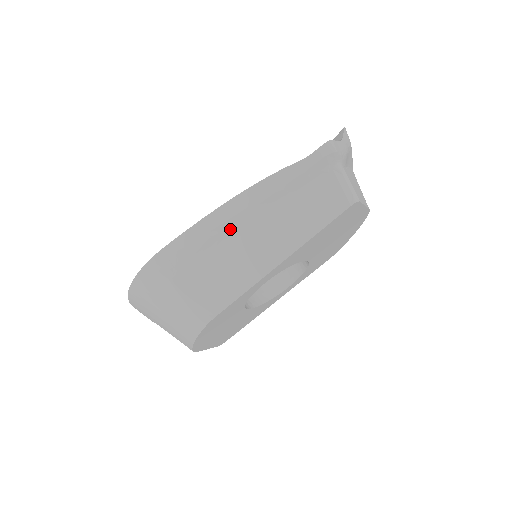
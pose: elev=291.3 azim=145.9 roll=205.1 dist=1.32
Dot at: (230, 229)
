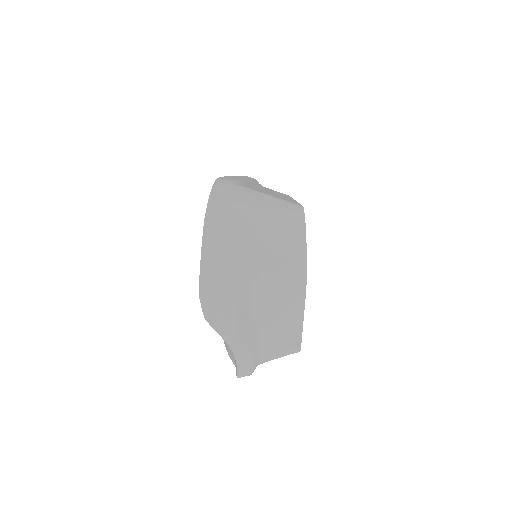
Dot at: occluded
